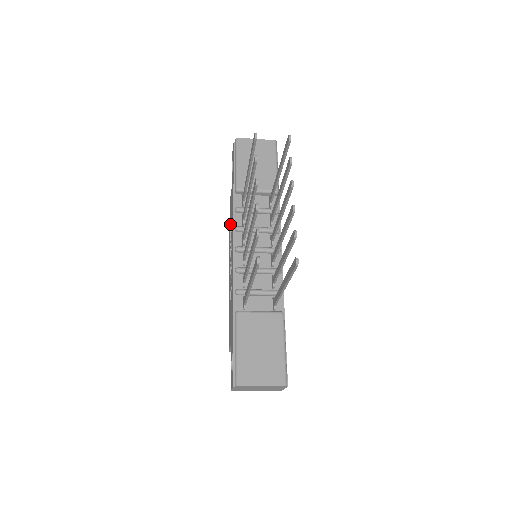
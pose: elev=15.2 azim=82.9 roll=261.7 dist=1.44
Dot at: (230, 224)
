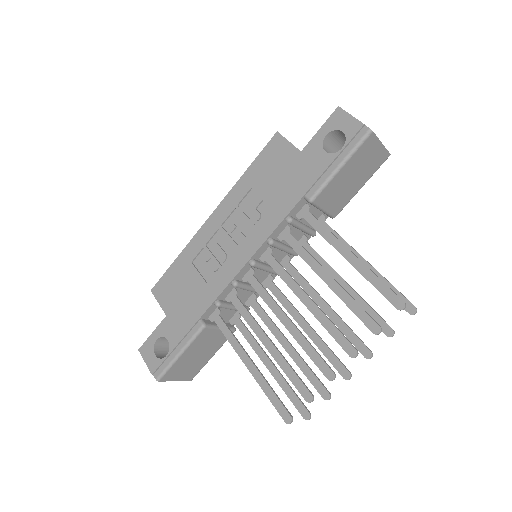
Dot at: (259, 179)
